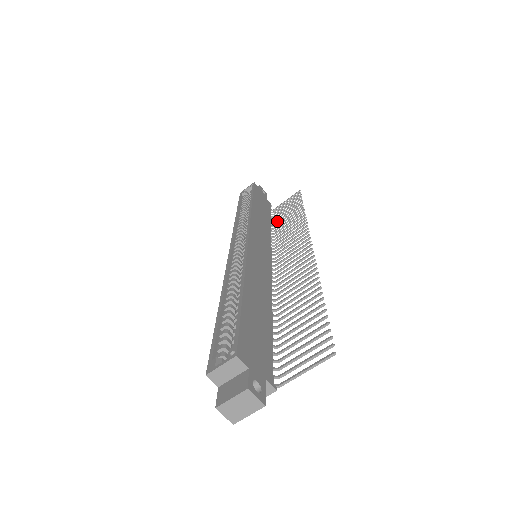
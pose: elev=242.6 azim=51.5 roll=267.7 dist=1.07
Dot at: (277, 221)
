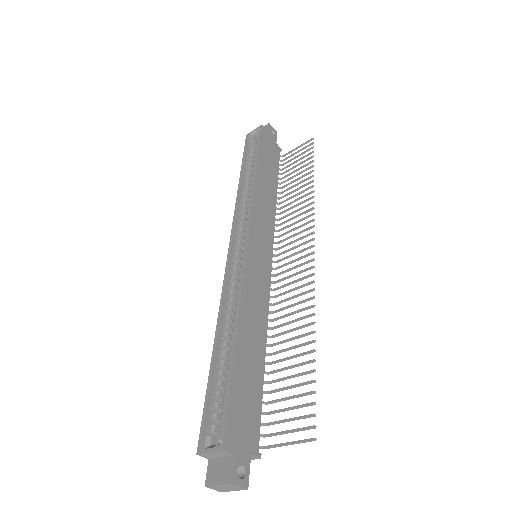
Dot at: (285, 181)
